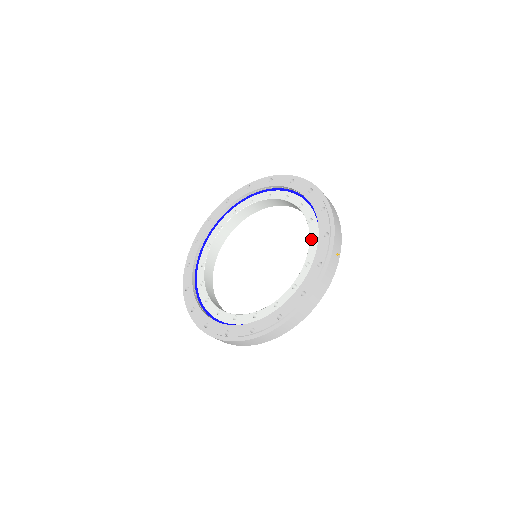
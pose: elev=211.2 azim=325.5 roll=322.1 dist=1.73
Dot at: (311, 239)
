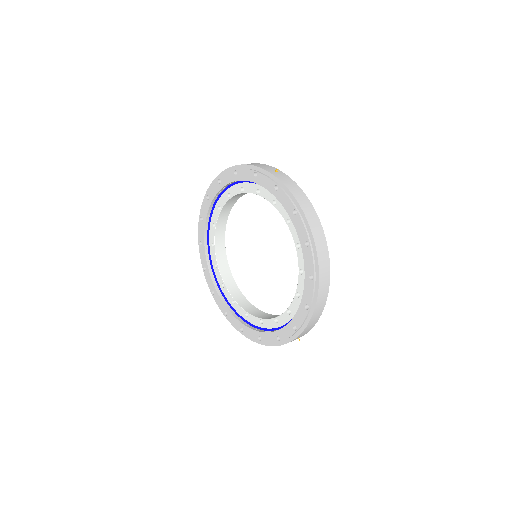
Dot at: (289, 309)
